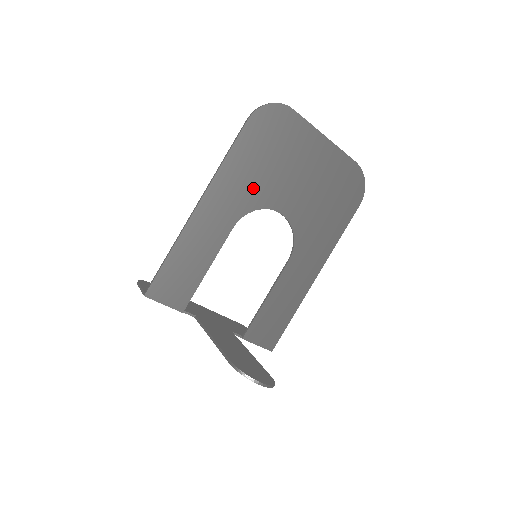
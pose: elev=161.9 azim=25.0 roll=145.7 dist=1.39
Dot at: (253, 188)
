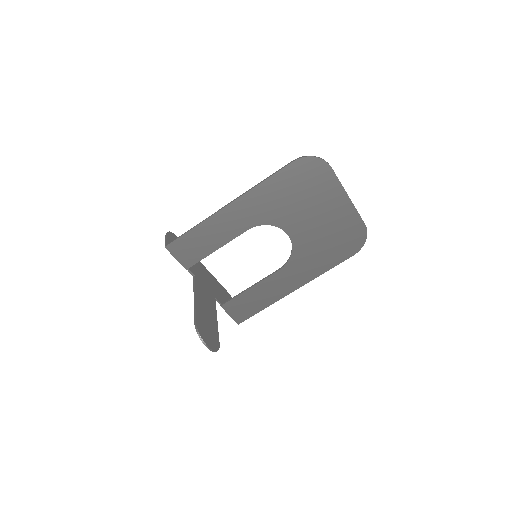
Dot at: (275, 209)
